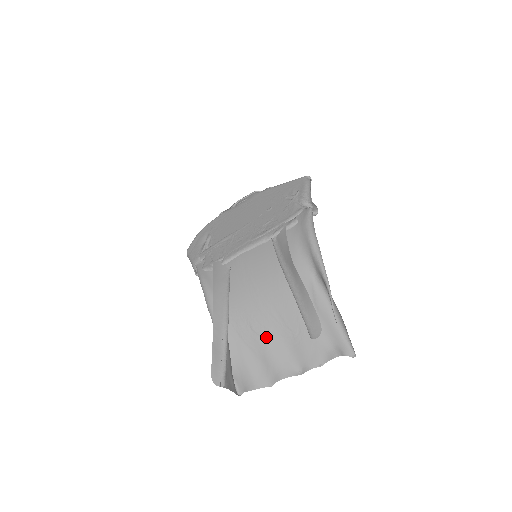
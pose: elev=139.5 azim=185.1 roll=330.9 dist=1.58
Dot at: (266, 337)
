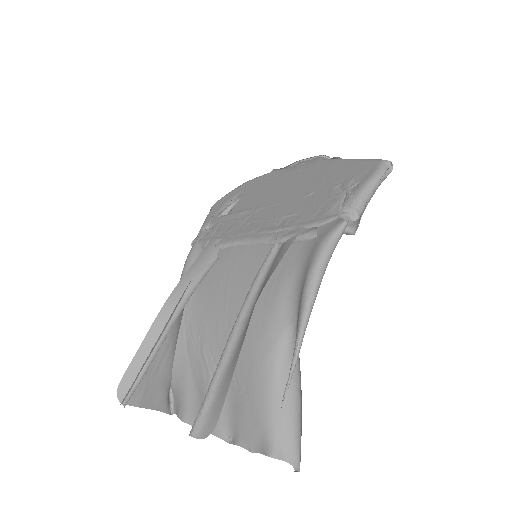
Dot at: (211, 371)
